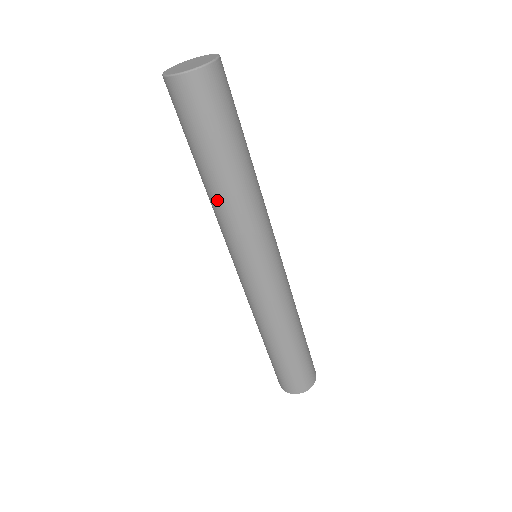
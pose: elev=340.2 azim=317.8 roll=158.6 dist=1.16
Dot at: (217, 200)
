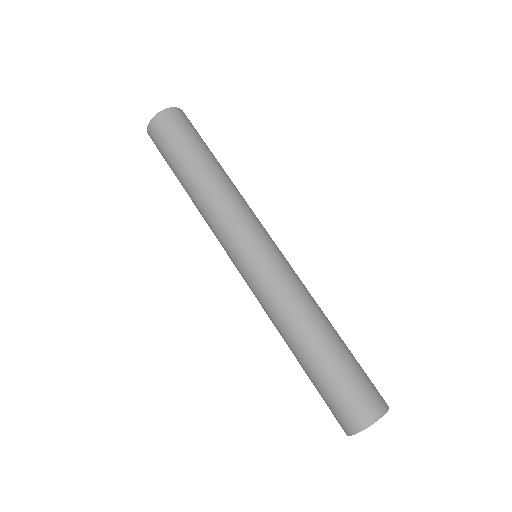
Dot at: (201, 197)
